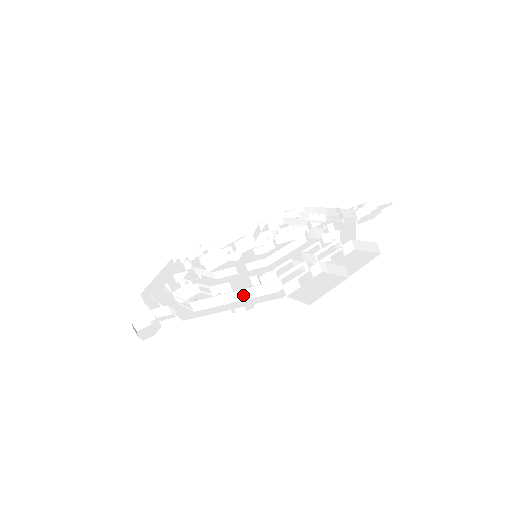
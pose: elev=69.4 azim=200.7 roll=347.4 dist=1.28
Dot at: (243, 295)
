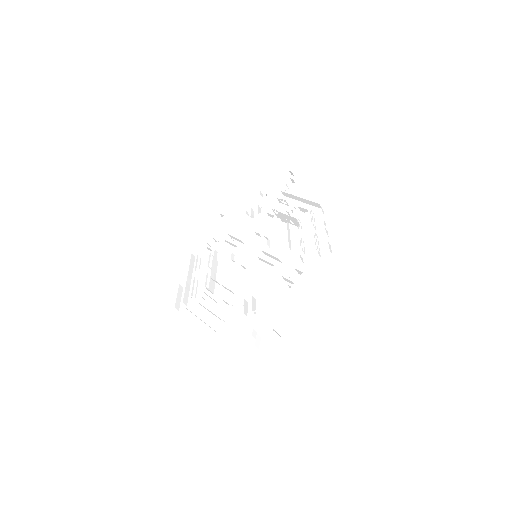
Dot at: (305, 274)
